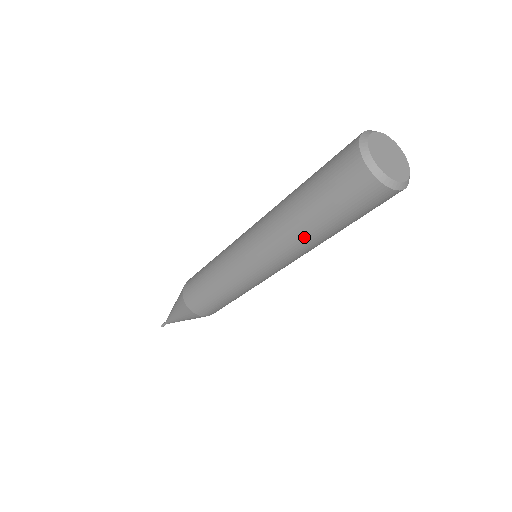
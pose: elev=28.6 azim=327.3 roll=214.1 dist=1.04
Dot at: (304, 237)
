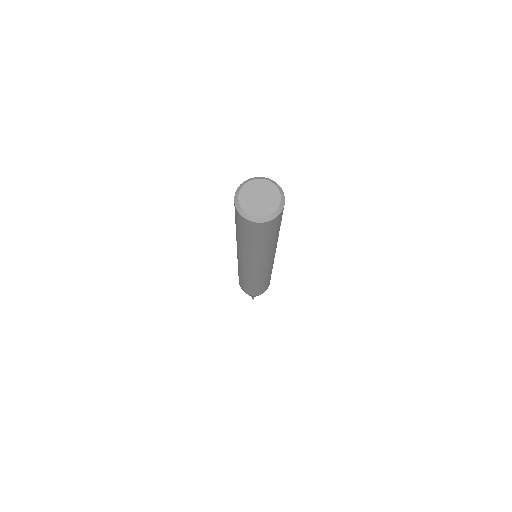
Dot at: (258, 252)
